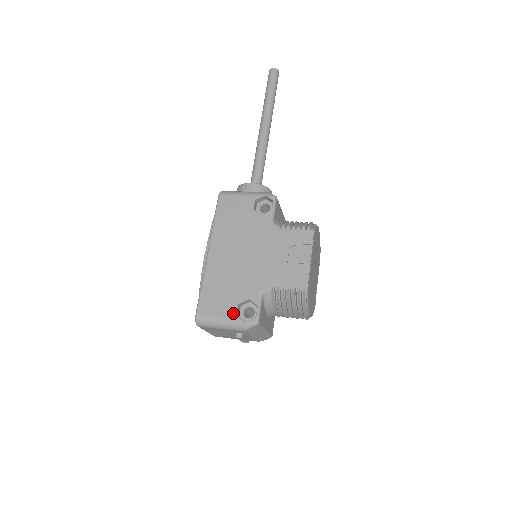
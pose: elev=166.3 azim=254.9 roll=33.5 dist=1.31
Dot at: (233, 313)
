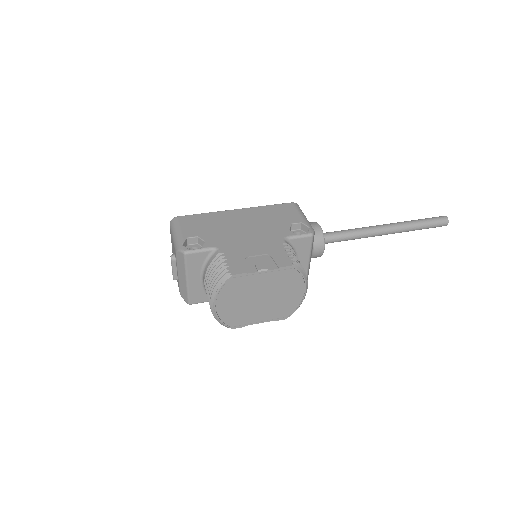
Dot at: (188, 235)
